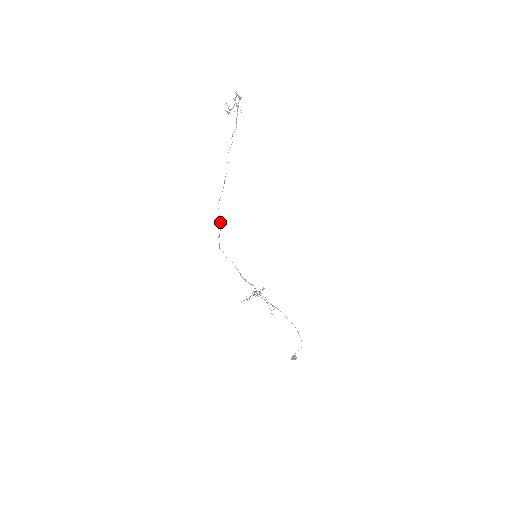
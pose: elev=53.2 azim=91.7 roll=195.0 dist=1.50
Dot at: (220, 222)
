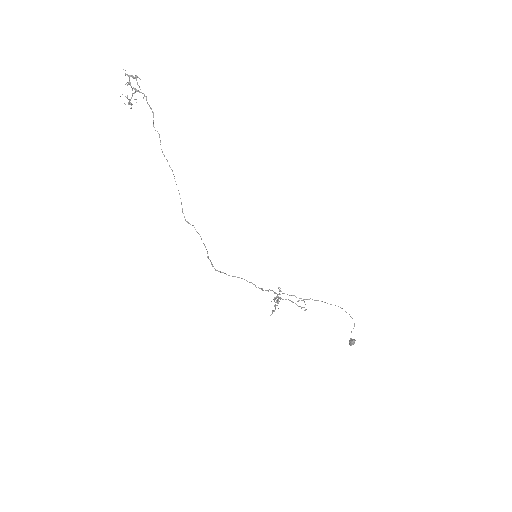
Dot at: (201, 238)
